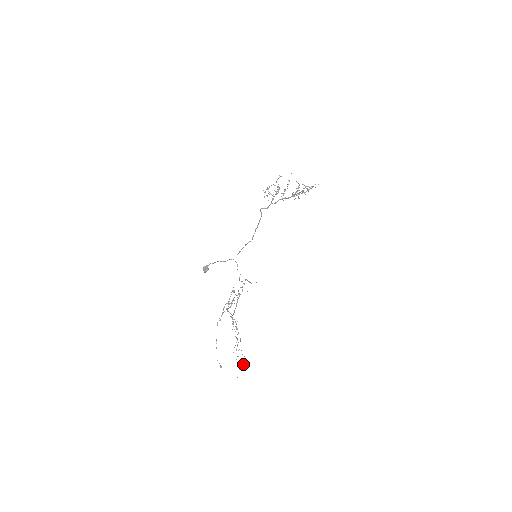
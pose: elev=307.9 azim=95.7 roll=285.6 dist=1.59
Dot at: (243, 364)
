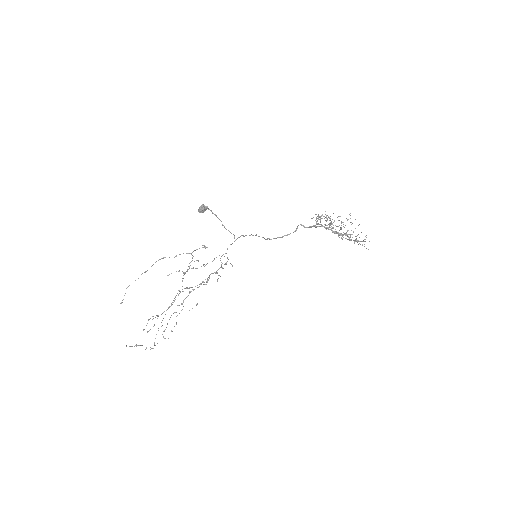
Dot at: occluded
